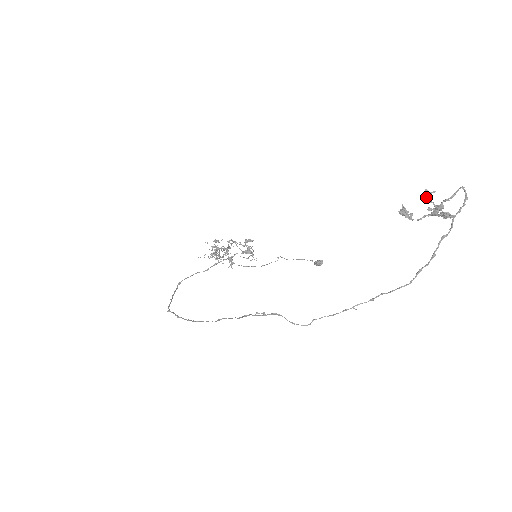
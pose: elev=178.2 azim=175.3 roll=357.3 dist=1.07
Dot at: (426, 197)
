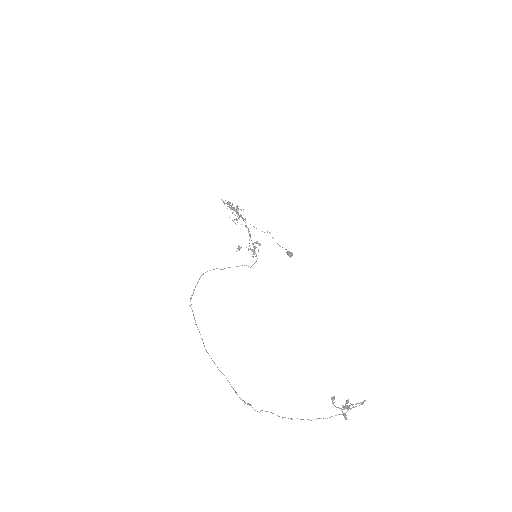
Dot at: (346, 403)
